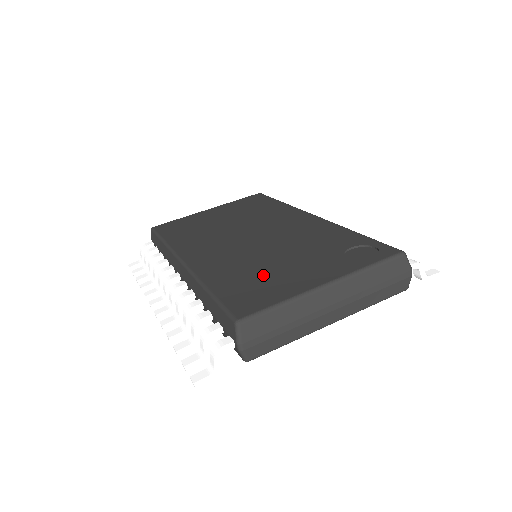
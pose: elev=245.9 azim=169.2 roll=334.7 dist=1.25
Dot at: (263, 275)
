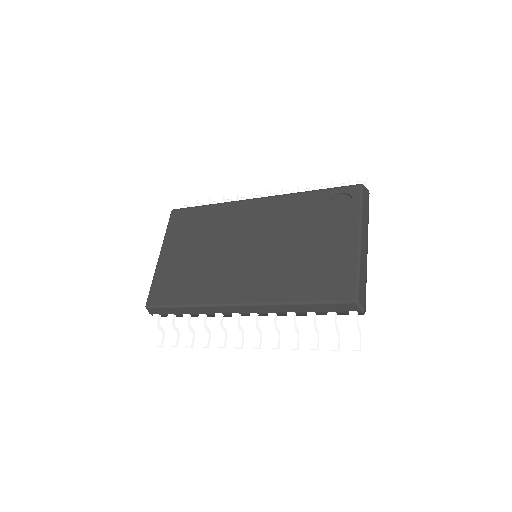
Dot at: (314, 265)
